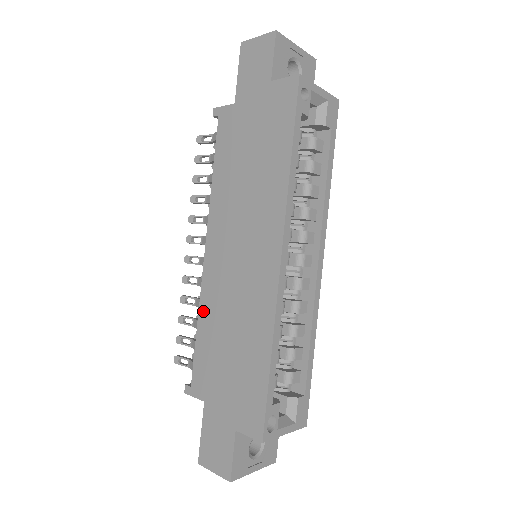
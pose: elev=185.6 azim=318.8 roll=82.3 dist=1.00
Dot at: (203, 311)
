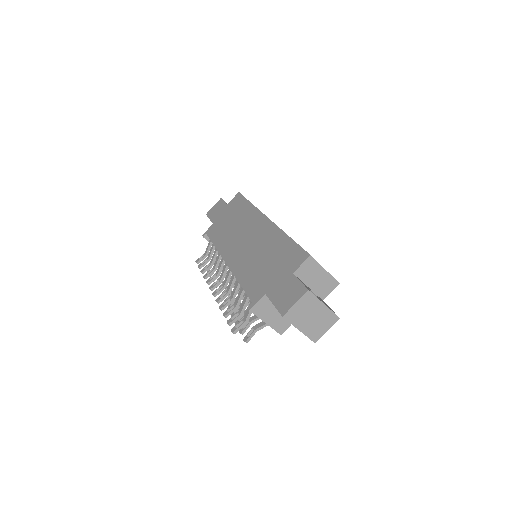
Dot at: (239, 274)
